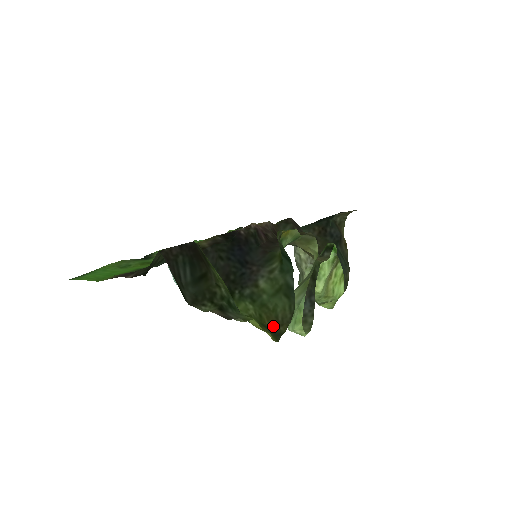
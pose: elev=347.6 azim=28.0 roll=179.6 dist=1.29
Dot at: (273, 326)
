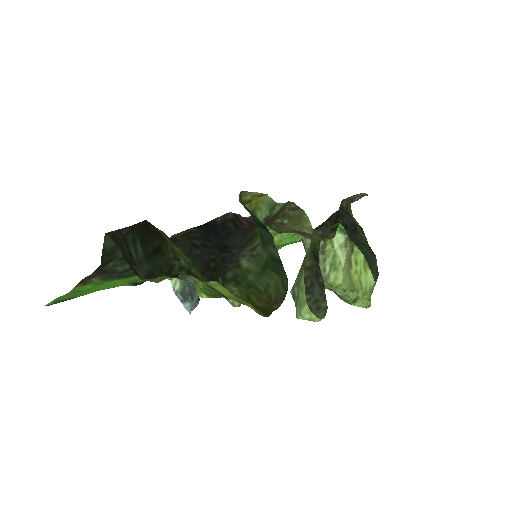
Dot at: (265, 306)
